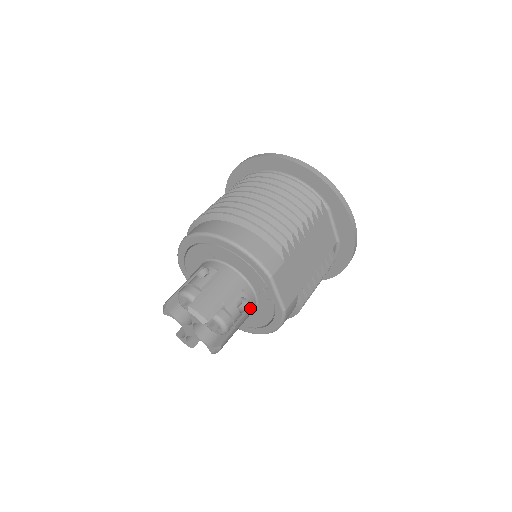
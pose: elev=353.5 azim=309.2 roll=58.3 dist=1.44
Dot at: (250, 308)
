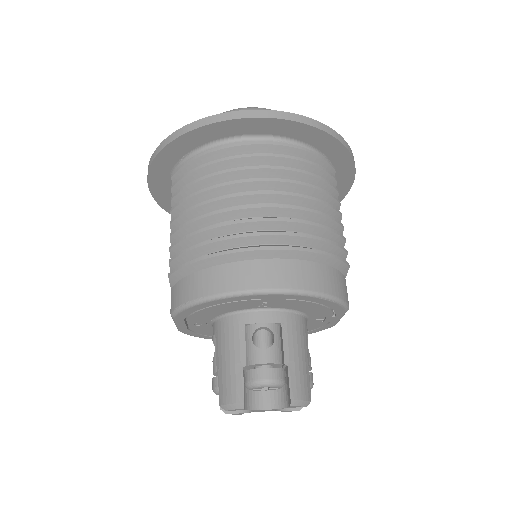
Dot at: occluded
